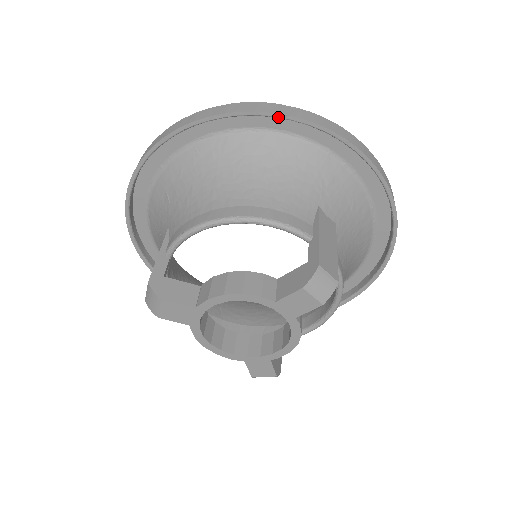
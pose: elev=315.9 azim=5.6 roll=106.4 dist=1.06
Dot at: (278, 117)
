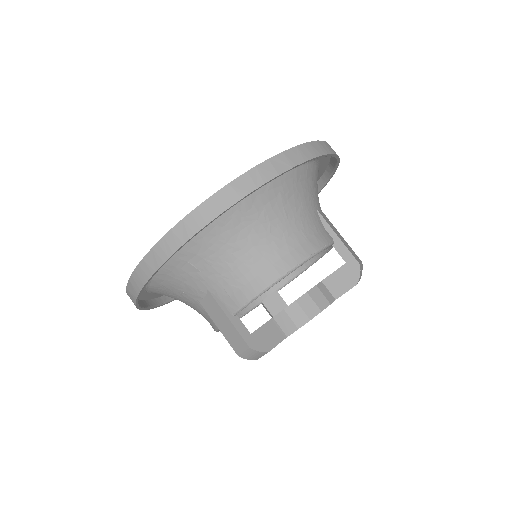
Dot at: (293, 168)
